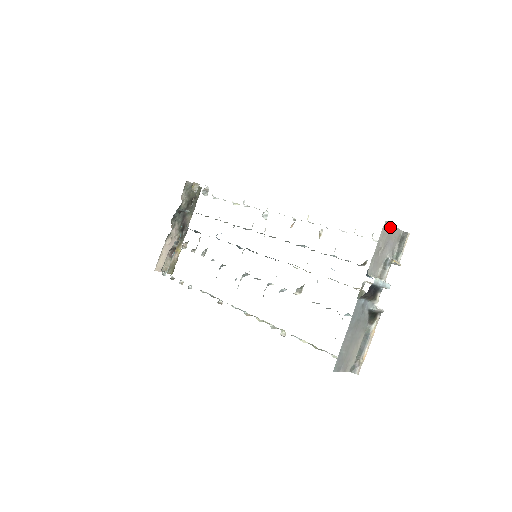
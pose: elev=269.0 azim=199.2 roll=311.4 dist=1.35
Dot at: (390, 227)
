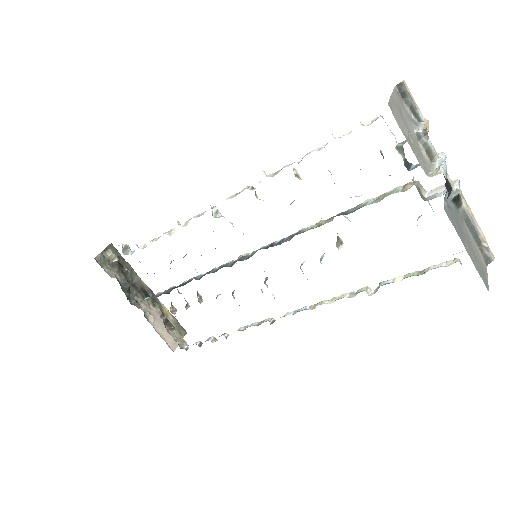
Dot at: (392, 102)
